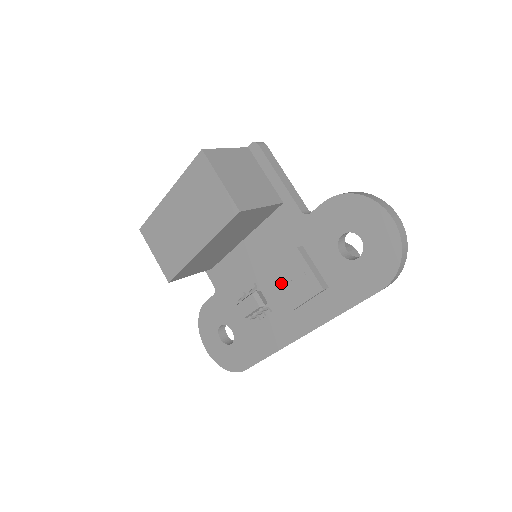
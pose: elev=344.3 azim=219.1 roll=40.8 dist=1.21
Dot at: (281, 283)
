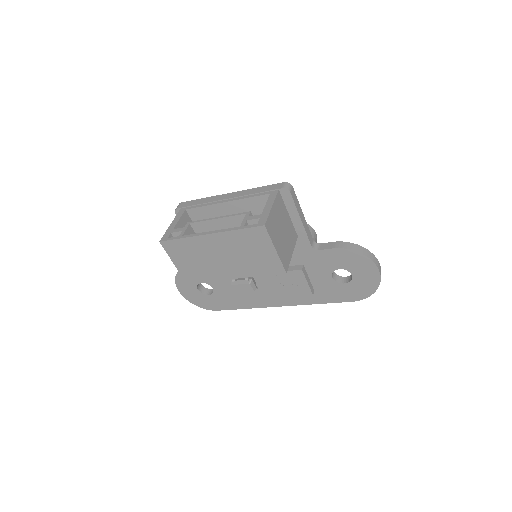
Dot at: (278, 283)
